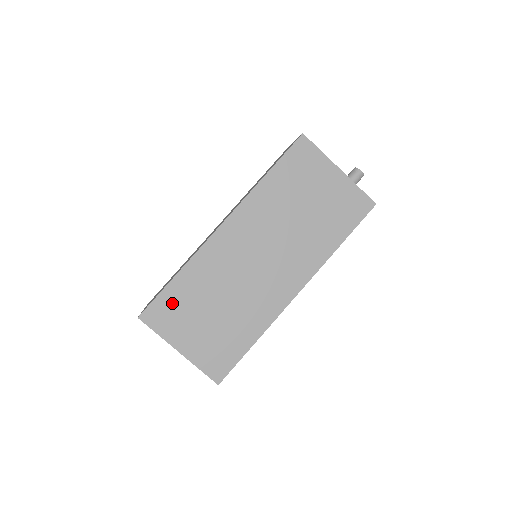
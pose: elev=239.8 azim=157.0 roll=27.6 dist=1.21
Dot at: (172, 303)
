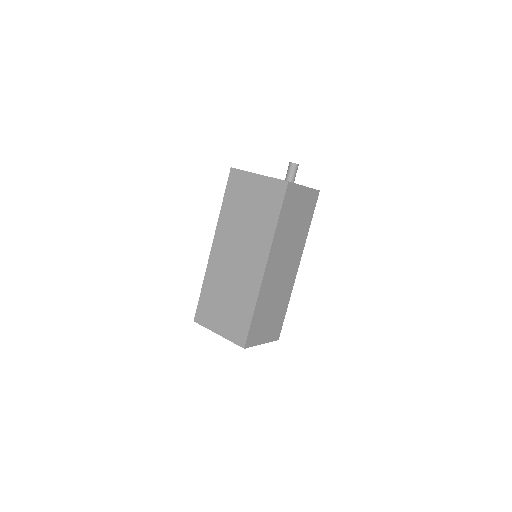
Dot at: (205, 305)
